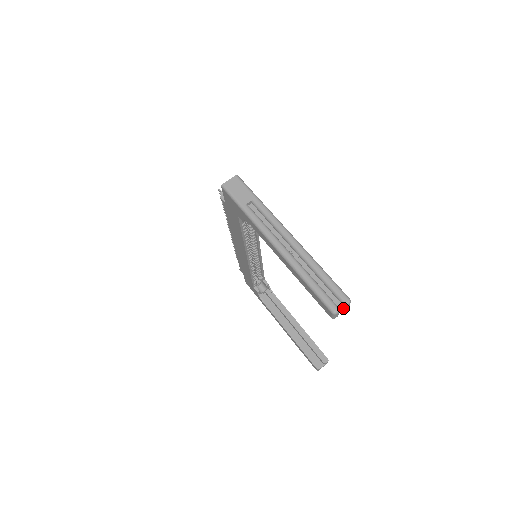
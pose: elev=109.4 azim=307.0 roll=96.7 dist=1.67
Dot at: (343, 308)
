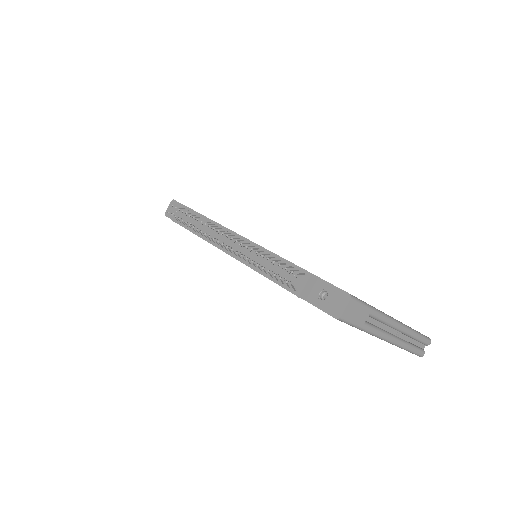
Dot at: occluded
